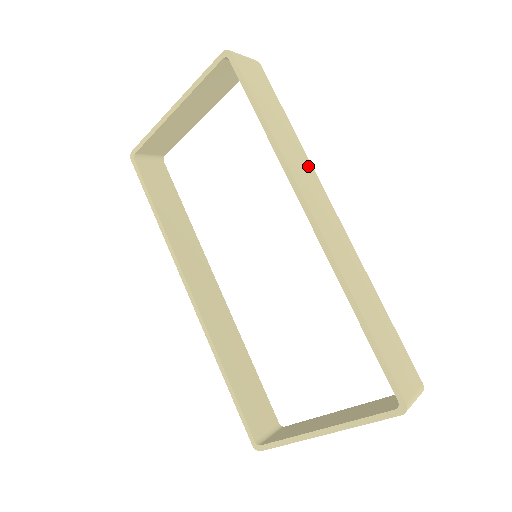
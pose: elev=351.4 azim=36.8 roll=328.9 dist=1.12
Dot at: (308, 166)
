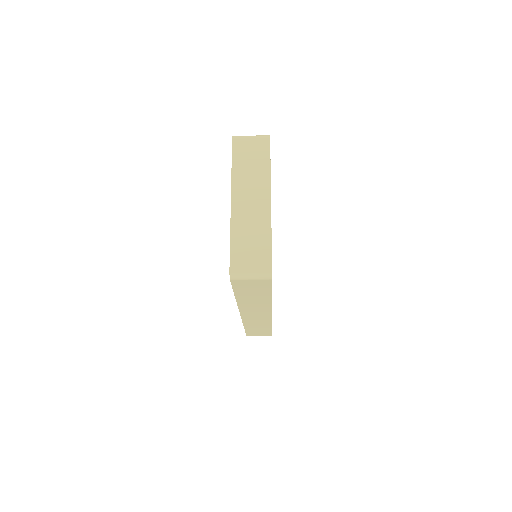
Dot at: occluded
